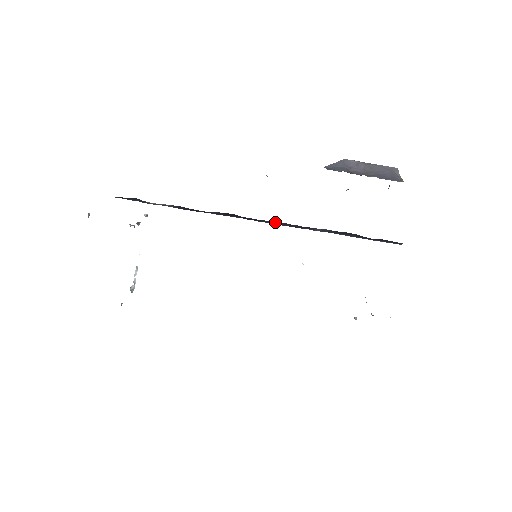
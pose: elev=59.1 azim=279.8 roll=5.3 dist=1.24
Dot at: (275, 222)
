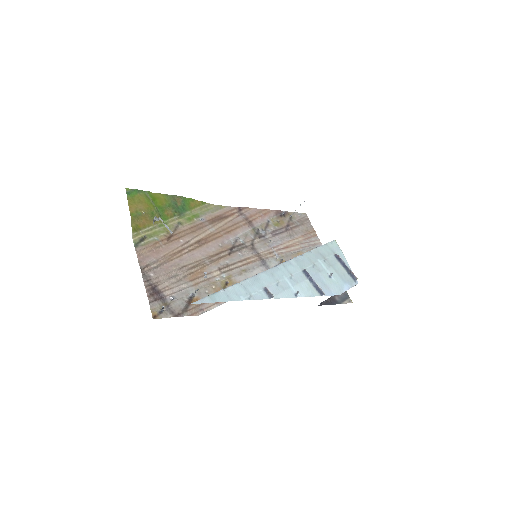
Dot at: occluded
